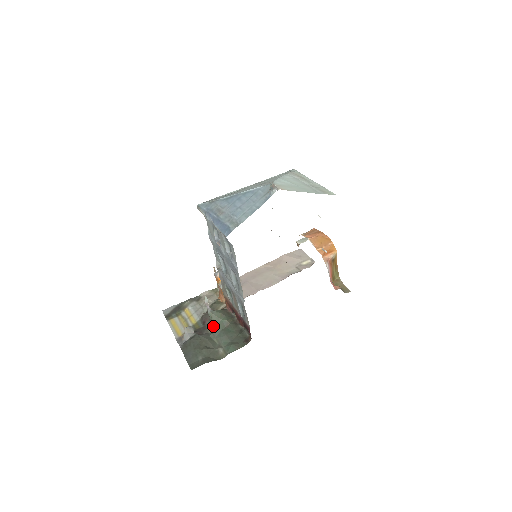
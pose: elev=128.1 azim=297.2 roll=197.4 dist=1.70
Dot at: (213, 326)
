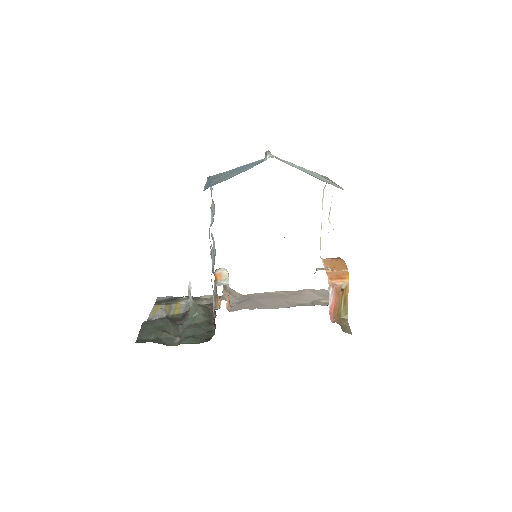
Dot at: (187, 318)
